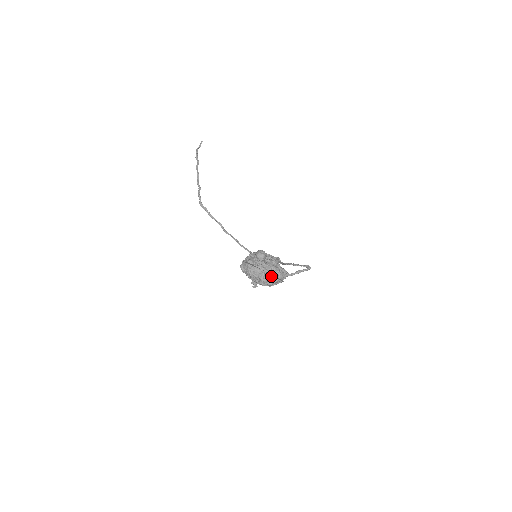
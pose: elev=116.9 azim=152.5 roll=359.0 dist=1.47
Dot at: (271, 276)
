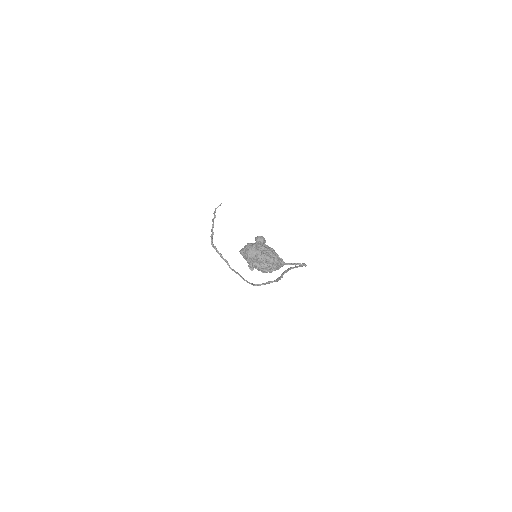
Dot at: (268, 257)
